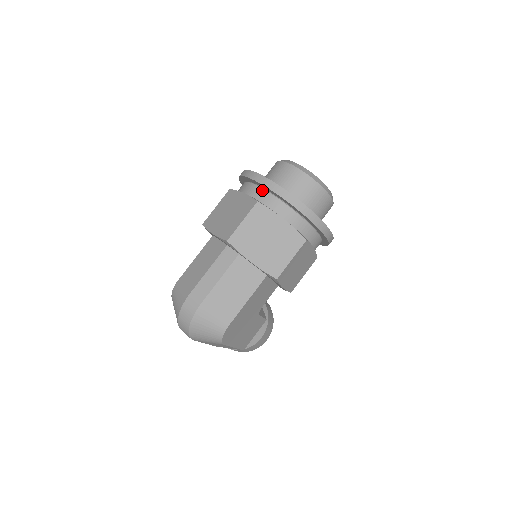
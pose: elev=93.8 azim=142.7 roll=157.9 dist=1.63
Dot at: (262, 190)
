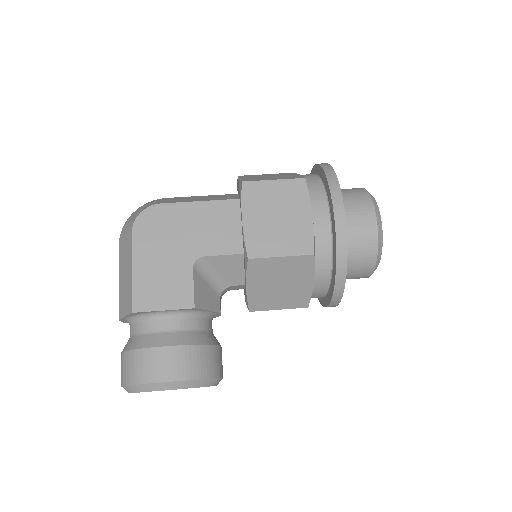
Dot at: occluded
